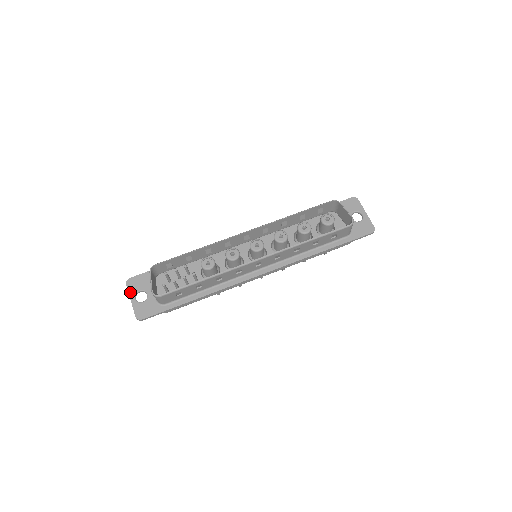
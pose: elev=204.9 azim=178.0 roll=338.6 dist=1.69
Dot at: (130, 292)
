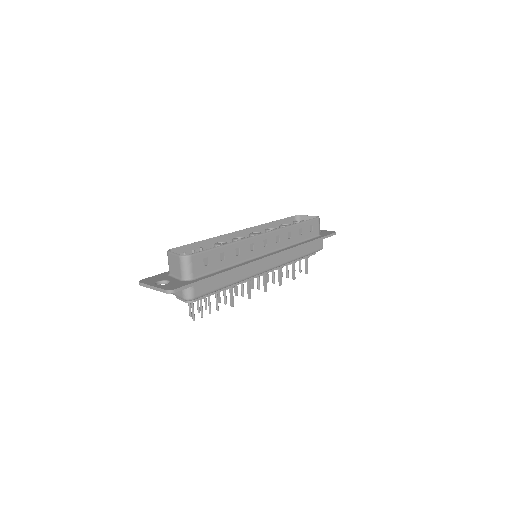
Dot at: (148, 284)
